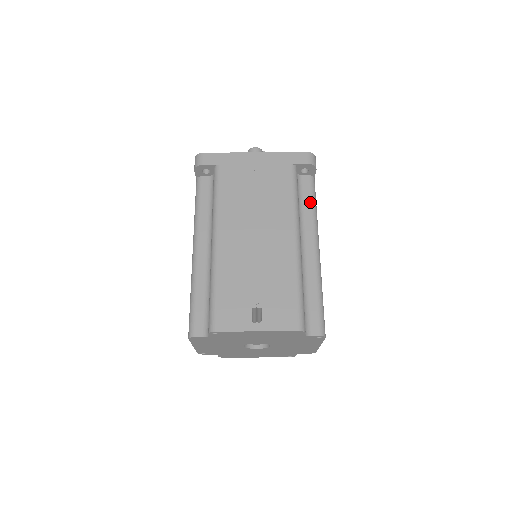
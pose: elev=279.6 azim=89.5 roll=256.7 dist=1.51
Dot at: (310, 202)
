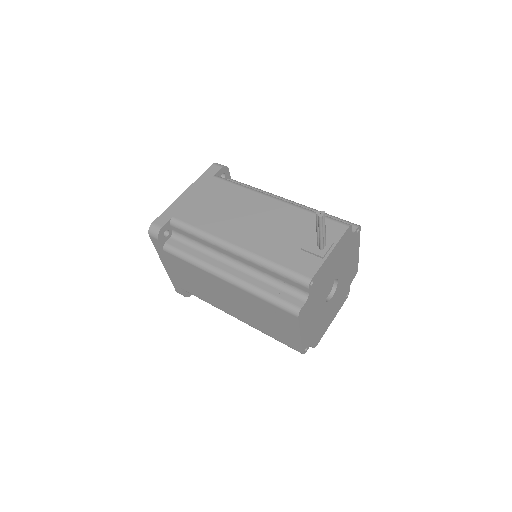
Dot at: occluded
